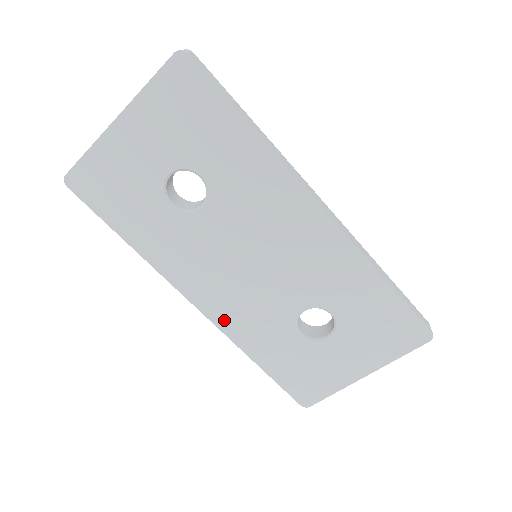
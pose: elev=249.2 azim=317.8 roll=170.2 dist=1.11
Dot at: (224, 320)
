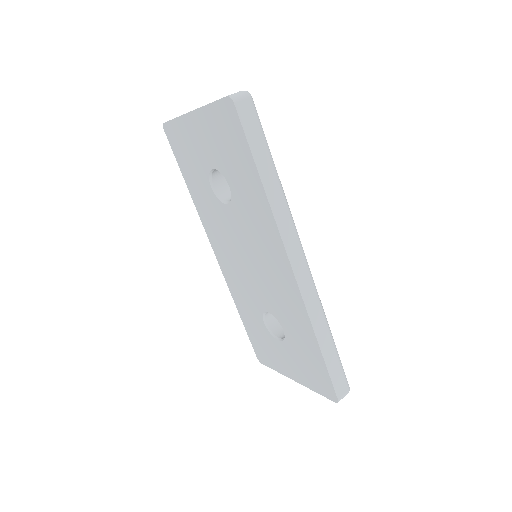
Dot at: (227, 275)
